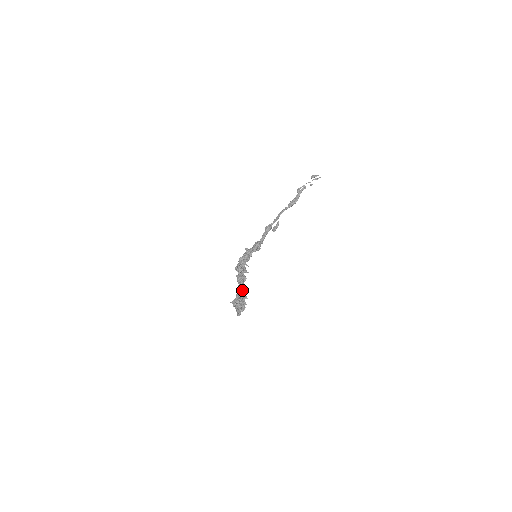
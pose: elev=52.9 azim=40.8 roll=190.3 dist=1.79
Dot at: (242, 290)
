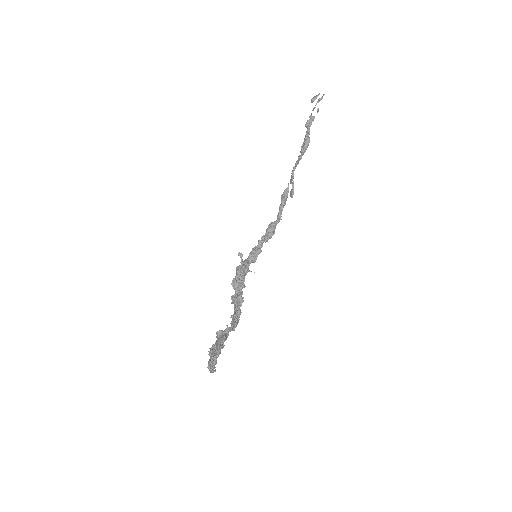
Dot at: (216, 333)
